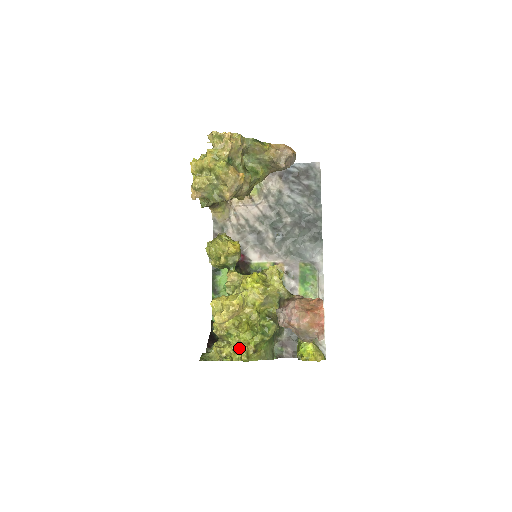
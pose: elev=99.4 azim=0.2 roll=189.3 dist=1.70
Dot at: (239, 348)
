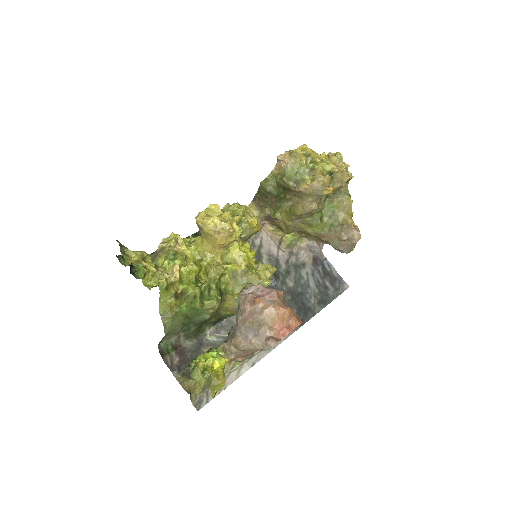
Dot at: (167, 274)
